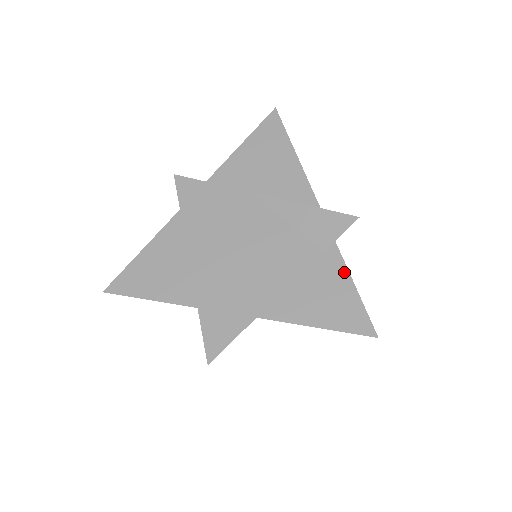
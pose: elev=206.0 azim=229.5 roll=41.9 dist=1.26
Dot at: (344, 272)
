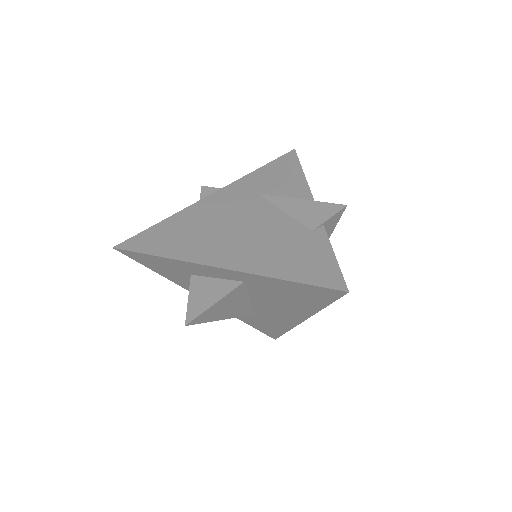
Dot at: (327, 245)
